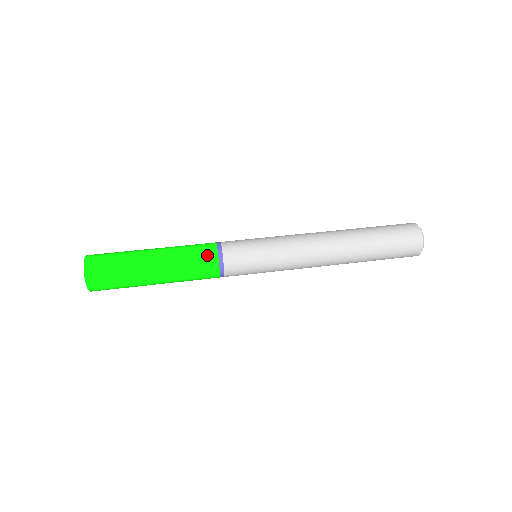
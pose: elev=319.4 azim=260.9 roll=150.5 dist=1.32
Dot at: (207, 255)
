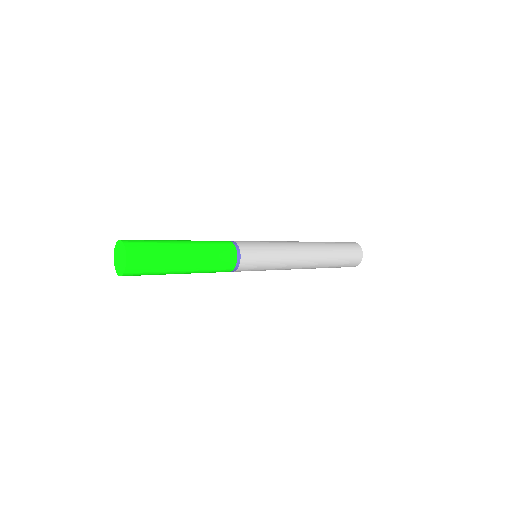
Dot at: (224, 242)
